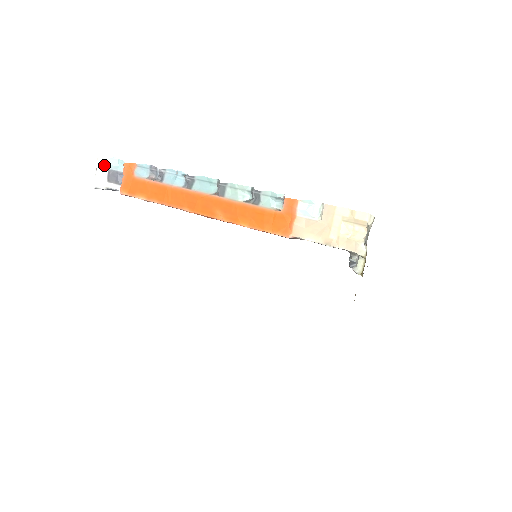
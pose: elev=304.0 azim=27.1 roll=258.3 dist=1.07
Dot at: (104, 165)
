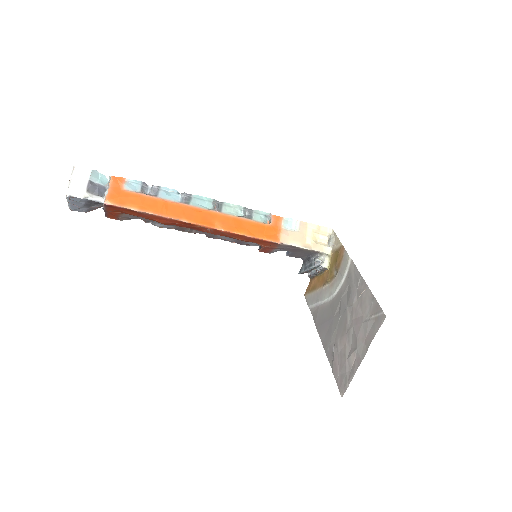
Dot at: (83, 175)
